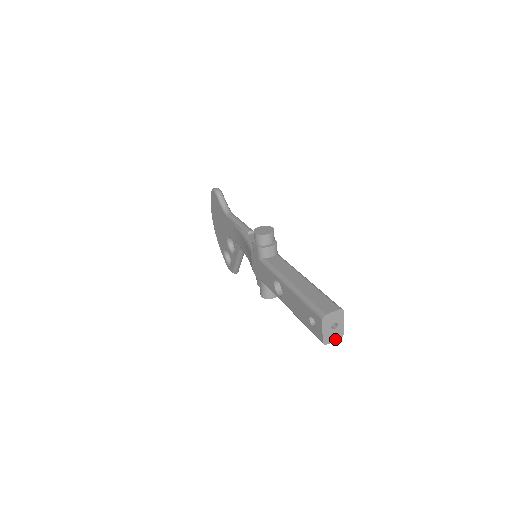
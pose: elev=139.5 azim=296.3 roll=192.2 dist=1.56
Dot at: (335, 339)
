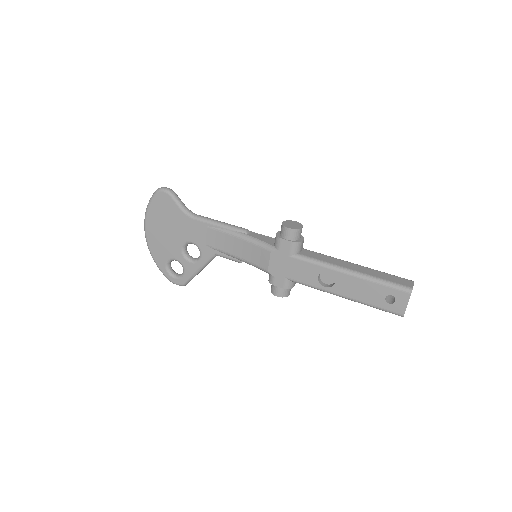
Dot at: occluded
